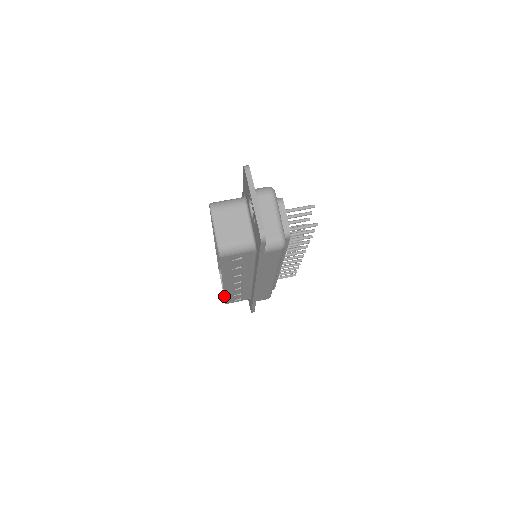
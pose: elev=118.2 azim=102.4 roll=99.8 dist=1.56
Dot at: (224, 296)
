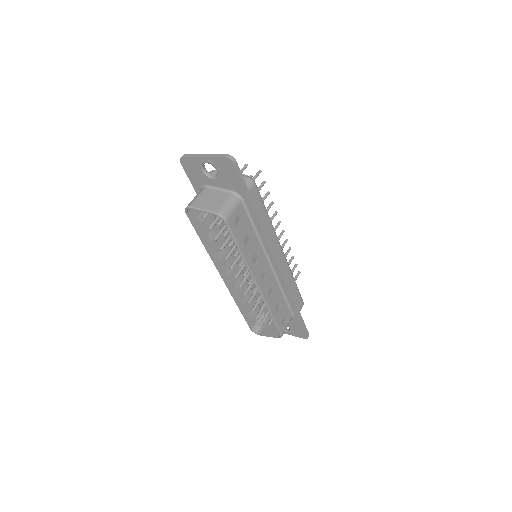
Dot at: (271, 317)
